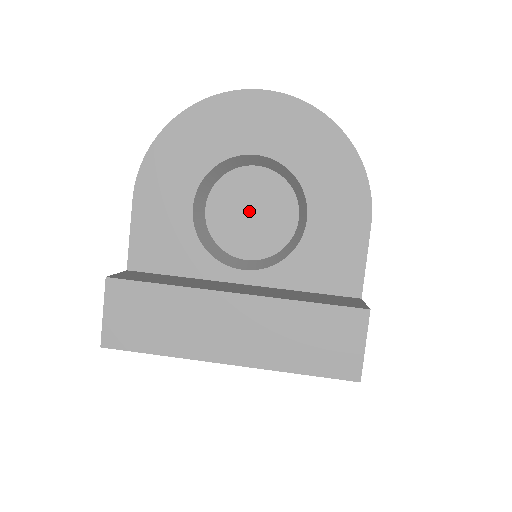
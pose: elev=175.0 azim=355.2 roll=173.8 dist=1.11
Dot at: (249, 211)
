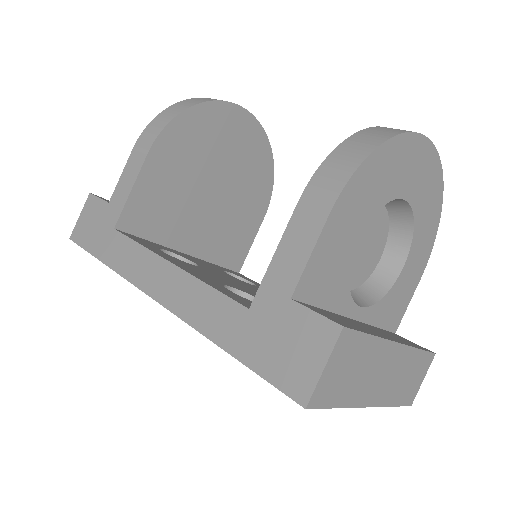
Dot at: (362, 244)
